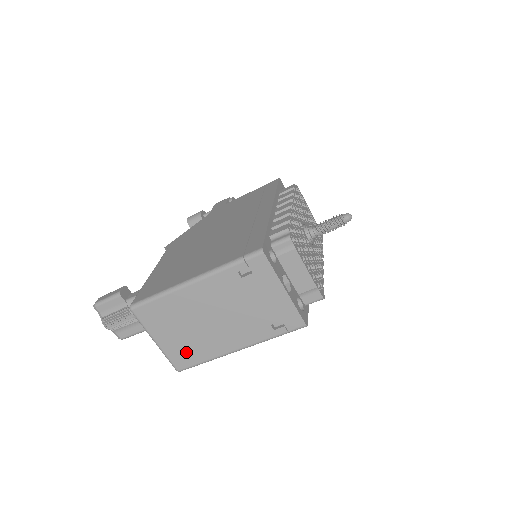
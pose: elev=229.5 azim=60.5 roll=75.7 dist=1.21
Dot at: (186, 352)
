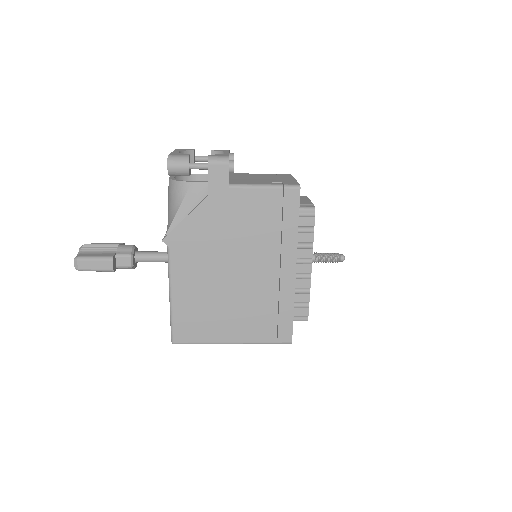
Dot at: occluded
